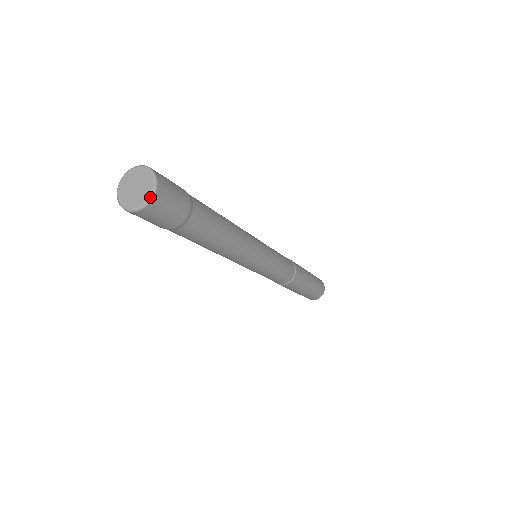
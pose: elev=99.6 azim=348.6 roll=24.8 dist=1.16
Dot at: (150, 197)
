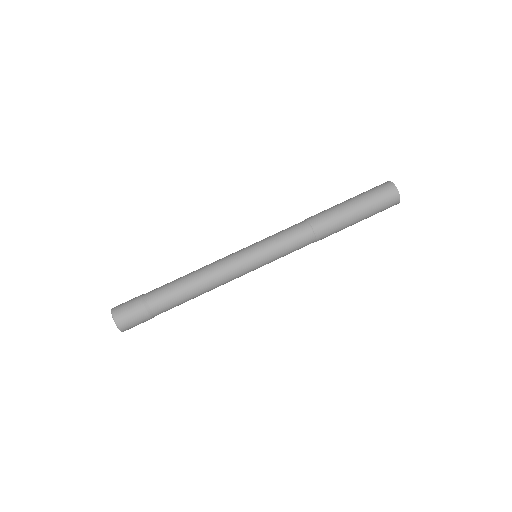
Dot at: (121, 331)
